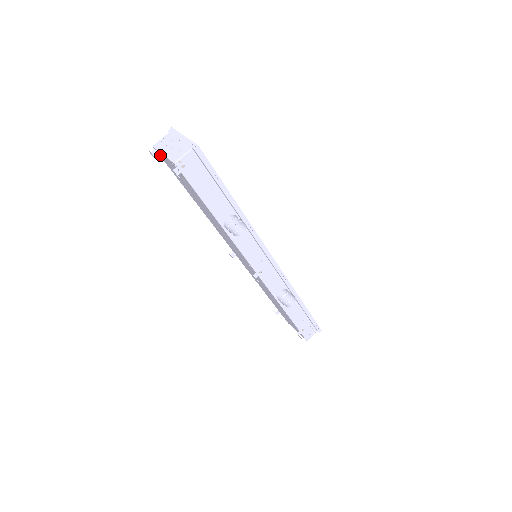
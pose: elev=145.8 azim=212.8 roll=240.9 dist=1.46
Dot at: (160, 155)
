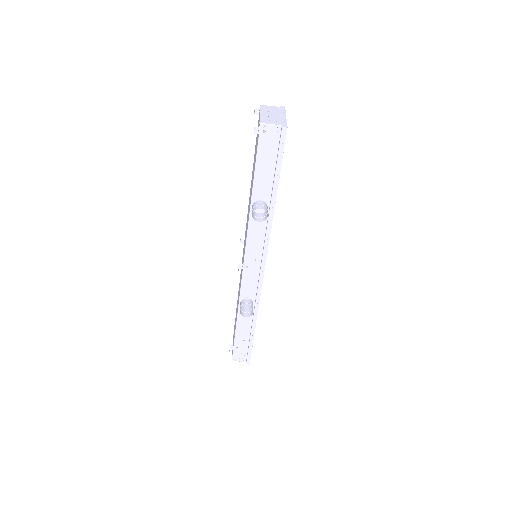
Dot at: occluded
